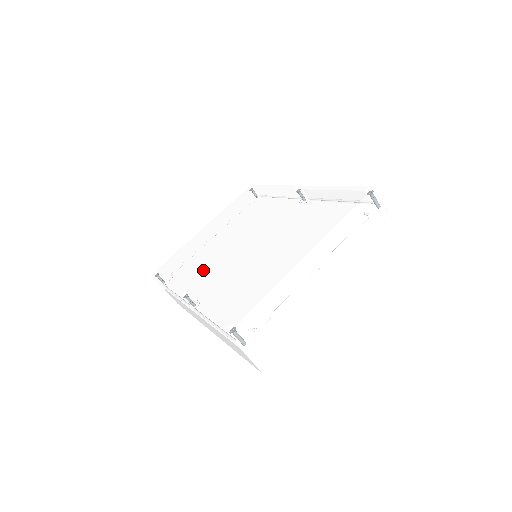
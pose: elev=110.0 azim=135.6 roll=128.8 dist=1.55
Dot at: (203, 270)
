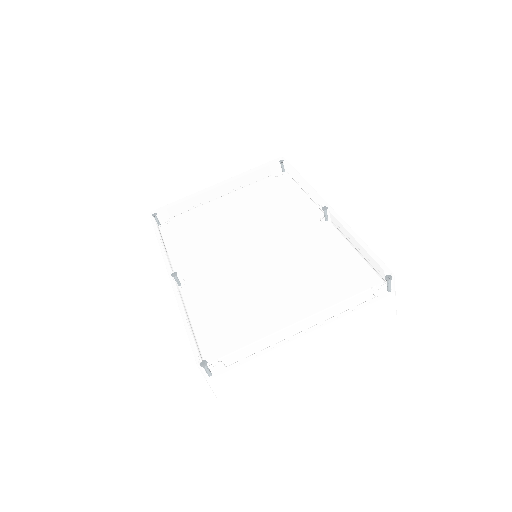
Dot at: (200, 253)
